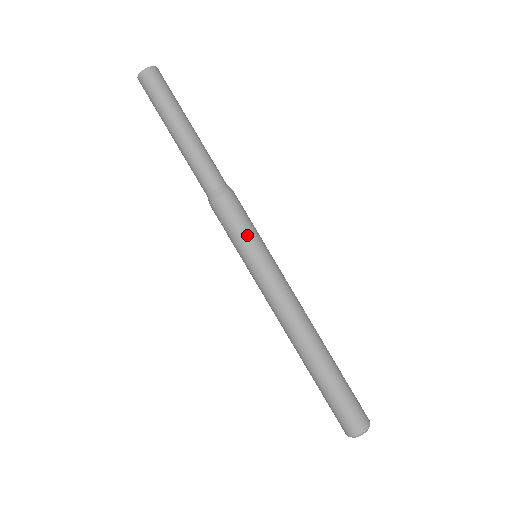
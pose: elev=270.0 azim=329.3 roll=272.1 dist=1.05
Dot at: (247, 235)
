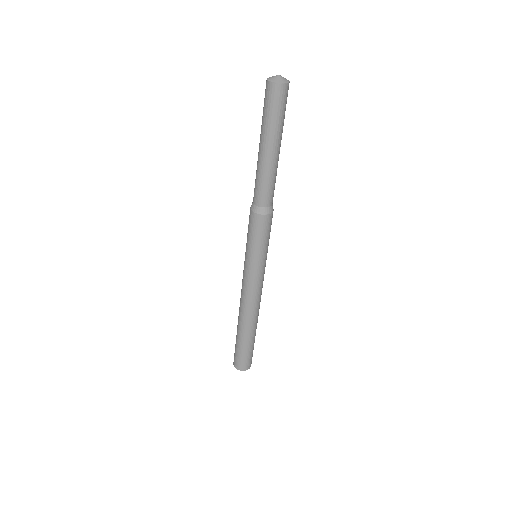
Dot at: (257, 247)
